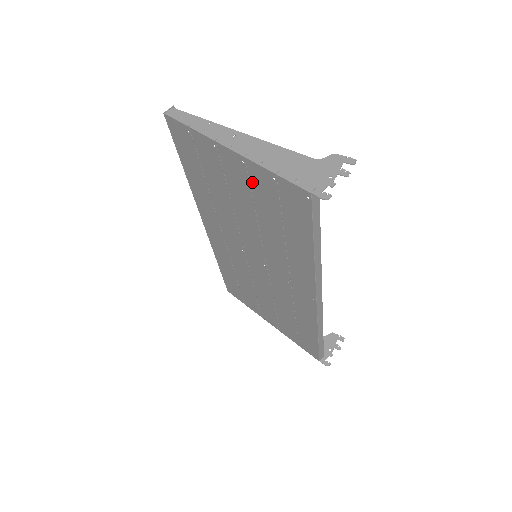
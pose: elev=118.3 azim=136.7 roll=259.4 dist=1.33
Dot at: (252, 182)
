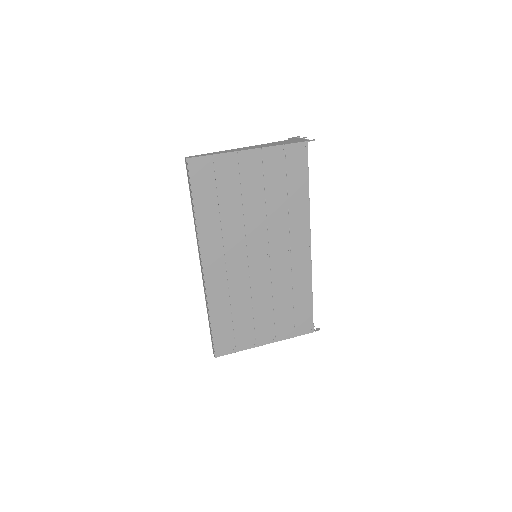
Dot at: (265, 167)
